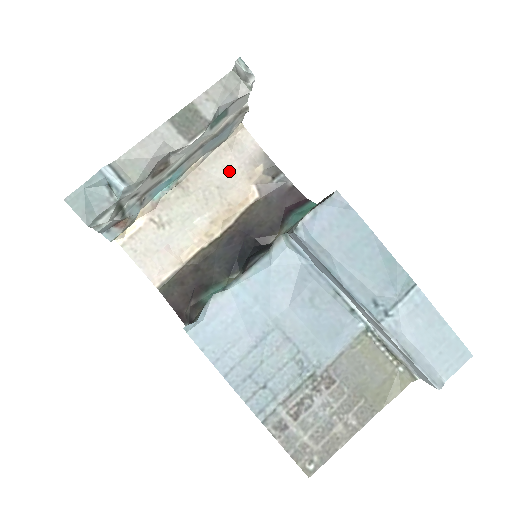
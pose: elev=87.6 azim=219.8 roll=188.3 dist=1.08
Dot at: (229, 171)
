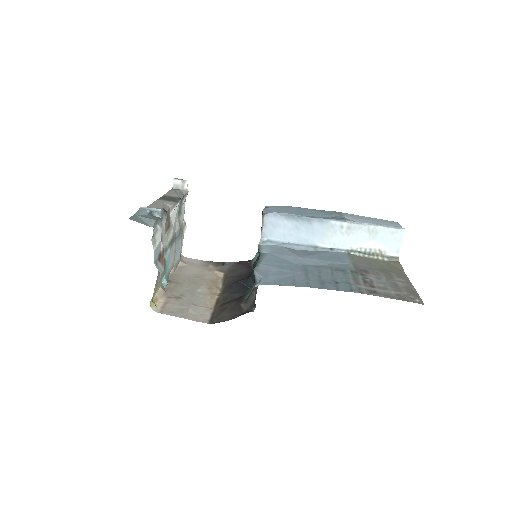
Dot at: (195, 271)
